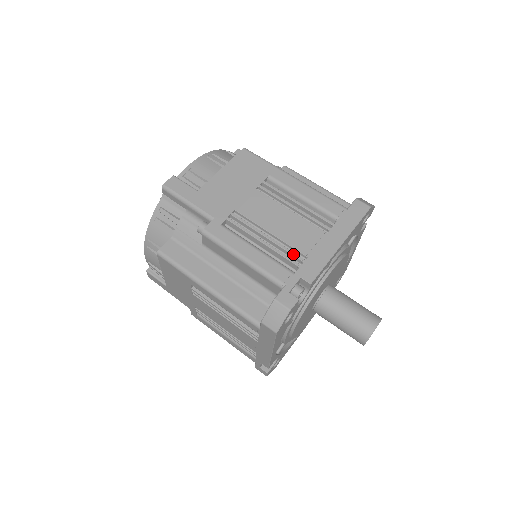
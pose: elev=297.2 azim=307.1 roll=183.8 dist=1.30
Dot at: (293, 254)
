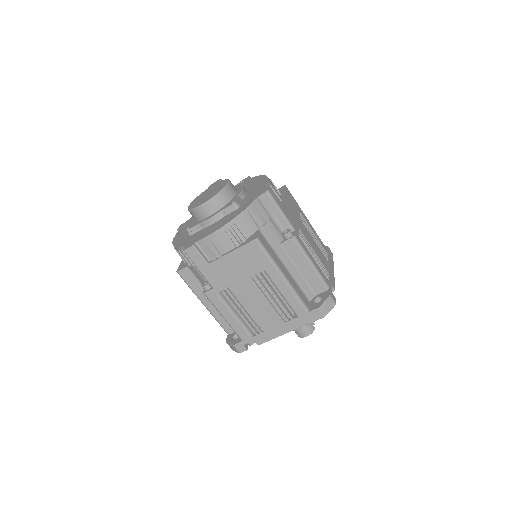
Dot at: (256, 327)
